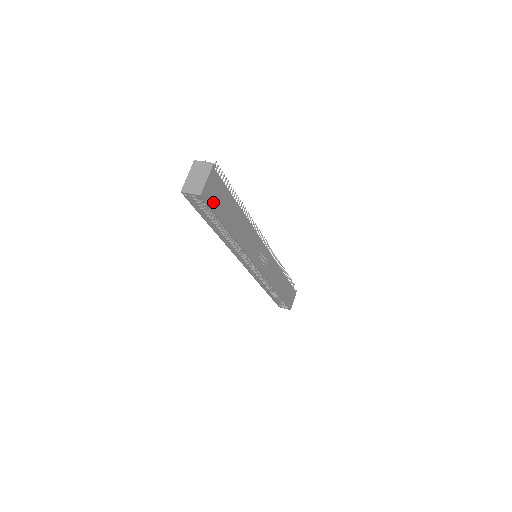
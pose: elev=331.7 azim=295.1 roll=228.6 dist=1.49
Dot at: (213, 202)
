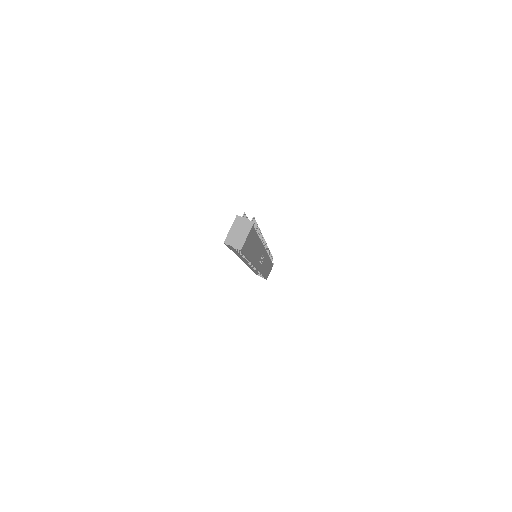
Dot at: (246, 248)
